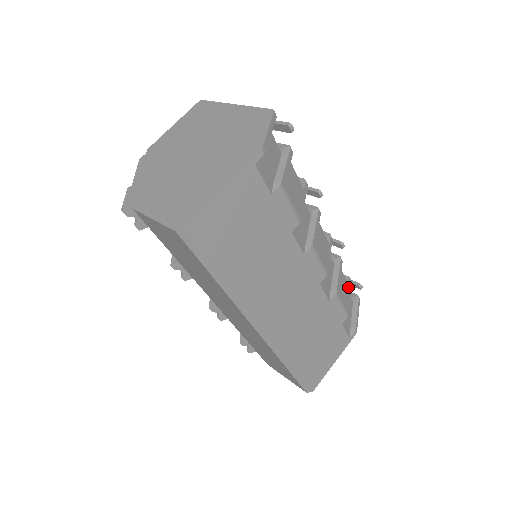
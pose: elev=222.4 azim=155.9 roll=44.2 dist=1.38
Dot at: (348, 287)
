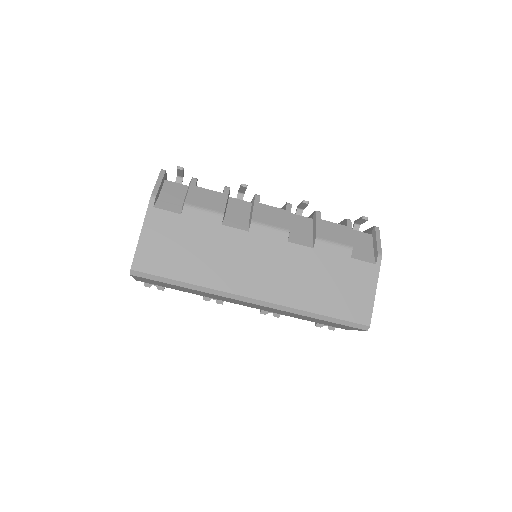
Dot at: (343, 227)
